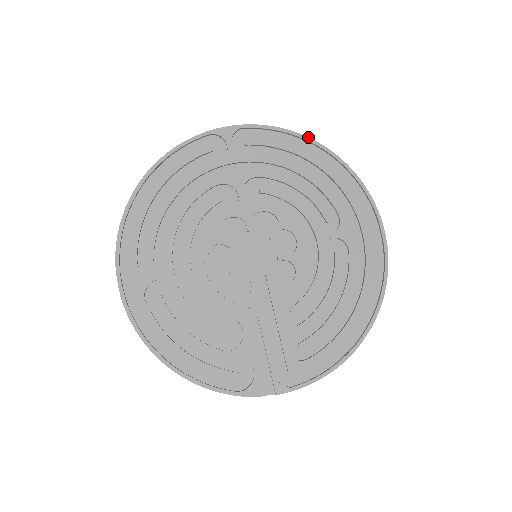
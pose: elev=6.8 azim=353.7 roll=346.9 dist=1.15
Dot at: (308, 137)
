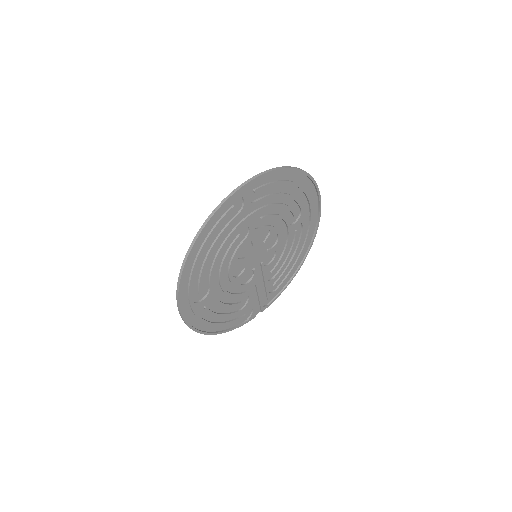
Dot at: (292, 168)
